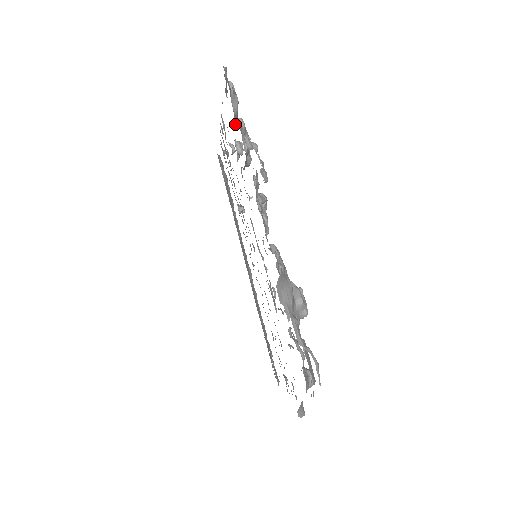
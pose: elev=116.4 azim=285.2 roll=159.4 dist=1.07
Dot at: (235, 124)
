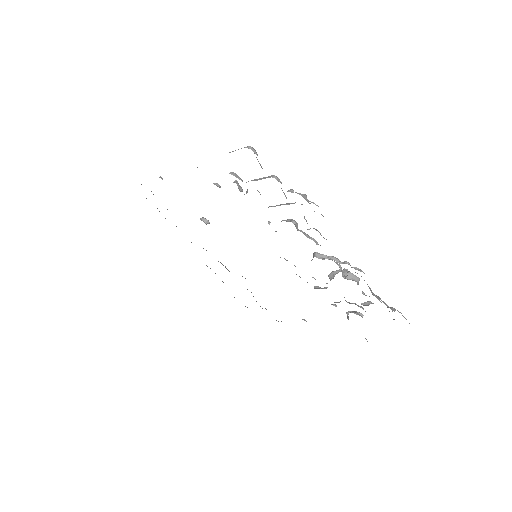
Dot at: occluded
